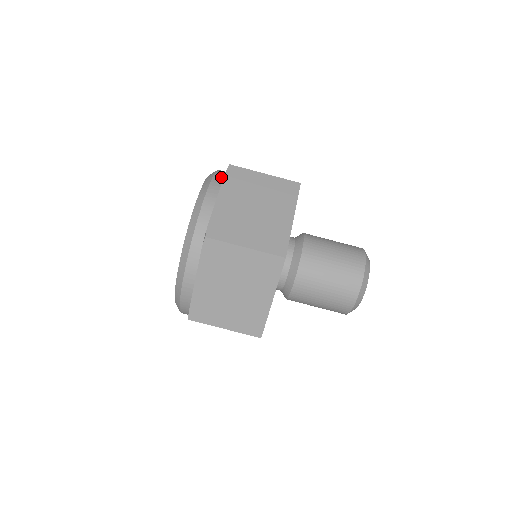
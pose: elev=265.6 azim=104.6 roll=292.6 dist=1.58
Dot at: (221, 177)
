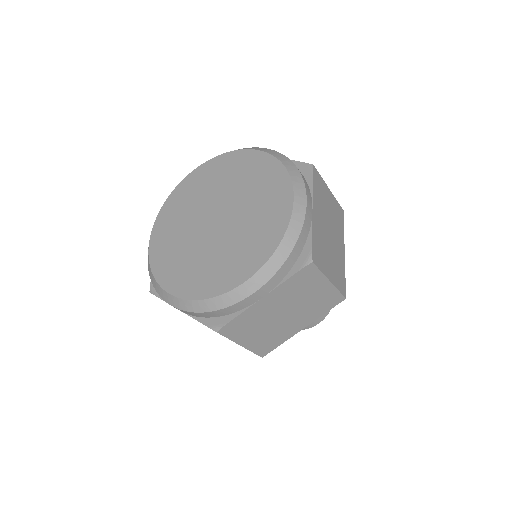
Dot at: (292, 263)
